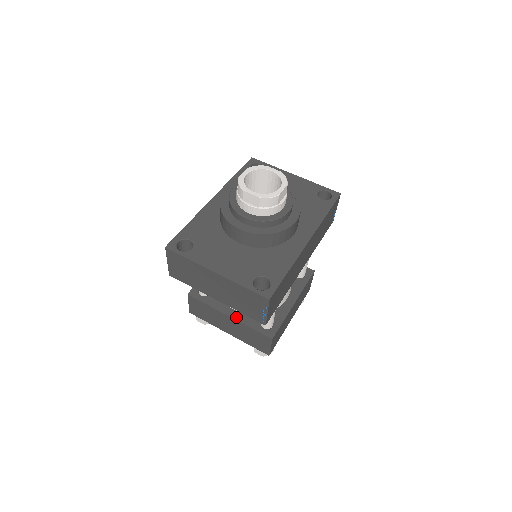
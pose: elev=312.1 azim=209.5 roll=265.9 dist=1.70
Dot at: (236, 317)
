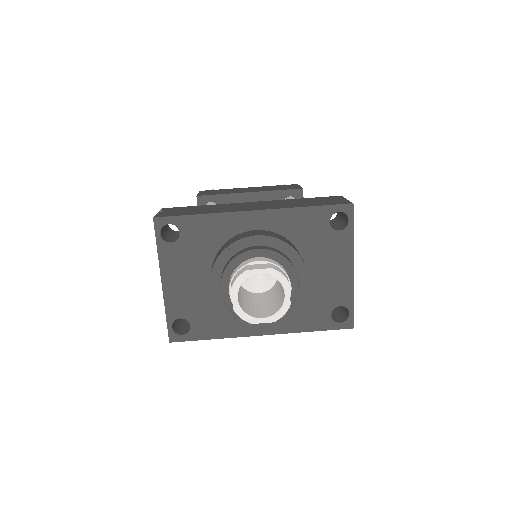
Dot at: occluded
